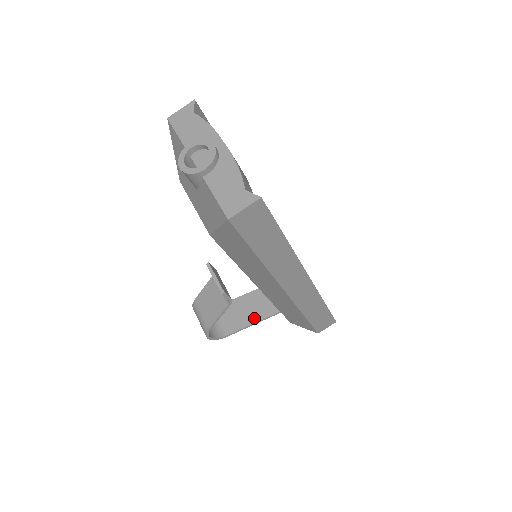
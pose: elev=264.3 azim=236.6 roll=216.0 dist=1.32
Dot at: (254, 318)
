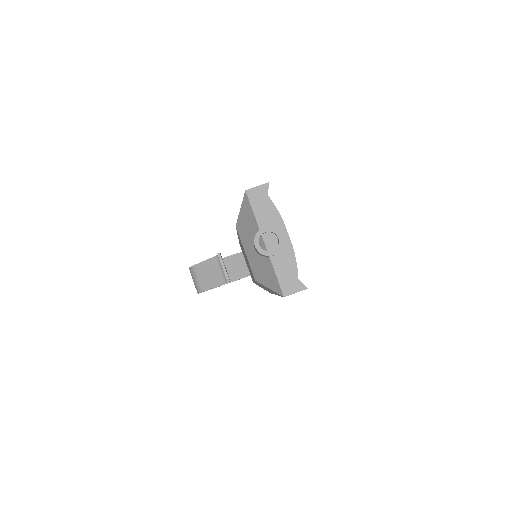
Dot at: (230, 278)
